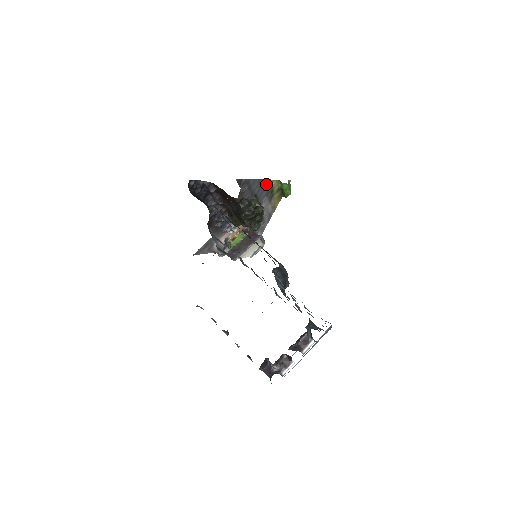
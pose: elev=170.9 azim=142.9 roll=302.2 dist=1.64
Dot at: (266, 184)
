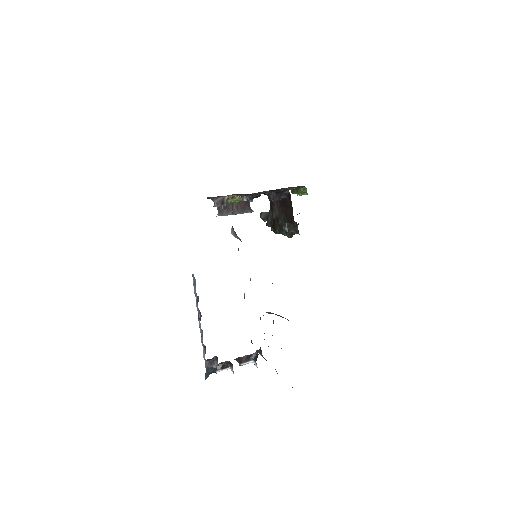
Dot at: occluded
